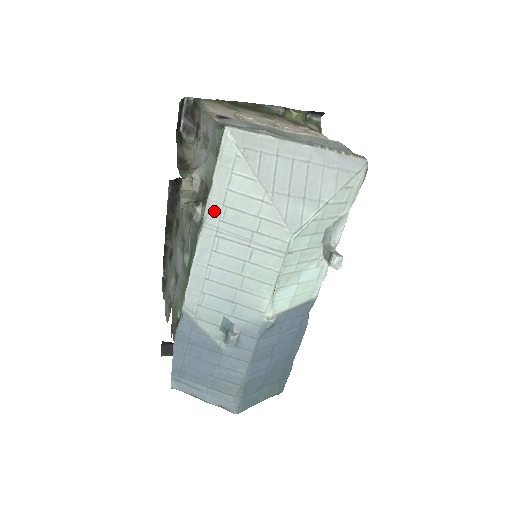
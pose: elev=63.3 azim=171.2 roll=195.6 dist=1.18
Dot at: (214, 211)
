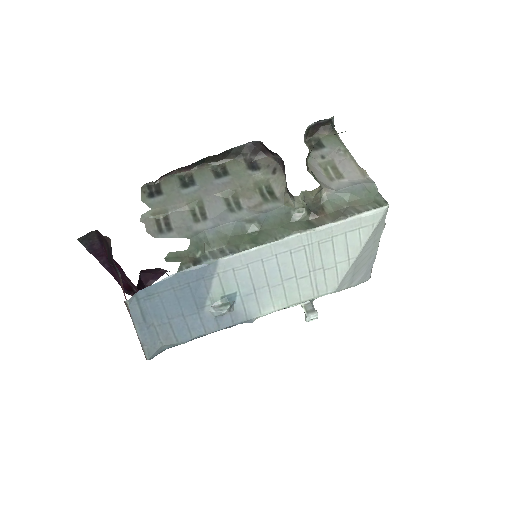
Dot at: (324, 233)
